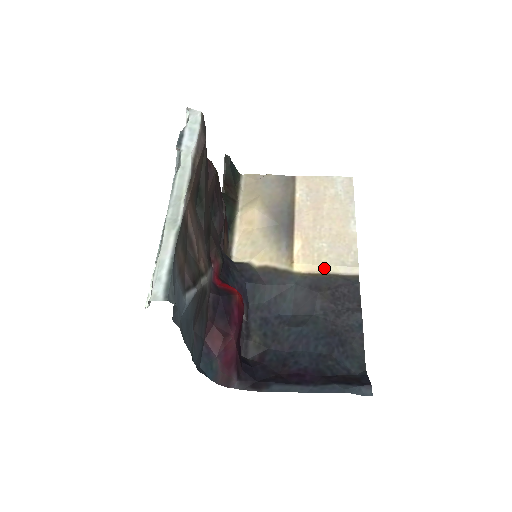
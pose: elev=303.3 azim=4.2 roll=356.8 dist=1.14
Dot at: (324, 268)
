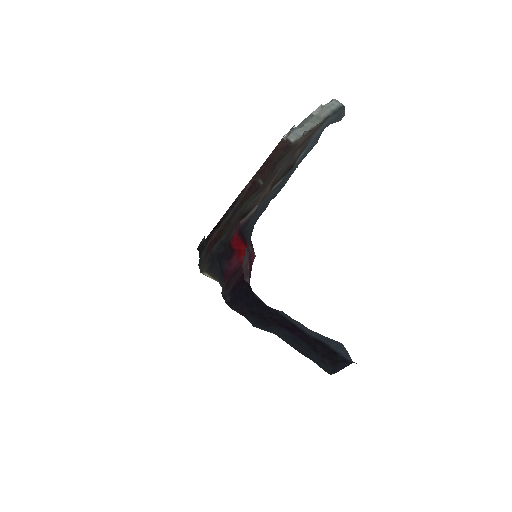
Dot at: occluded
